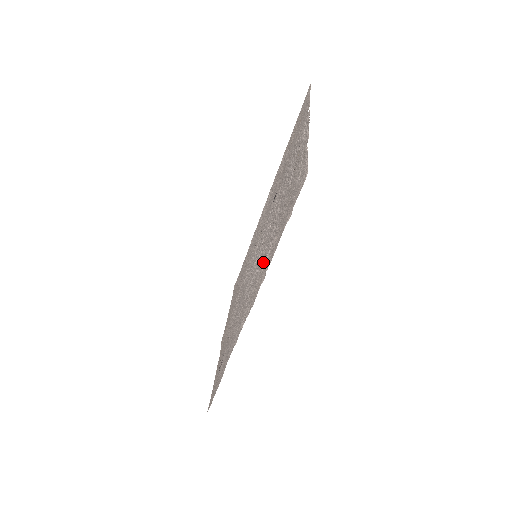
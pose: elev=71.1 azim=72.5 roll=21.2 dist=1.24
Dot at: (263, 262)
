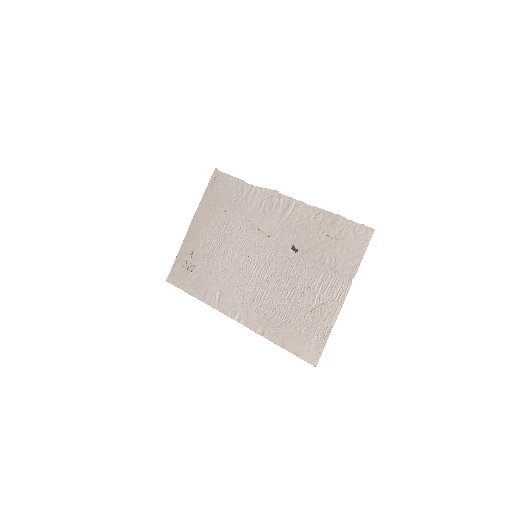
Dot at: (262, 309)
